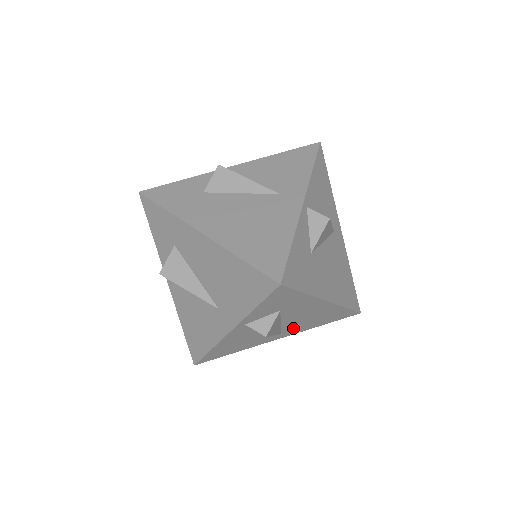
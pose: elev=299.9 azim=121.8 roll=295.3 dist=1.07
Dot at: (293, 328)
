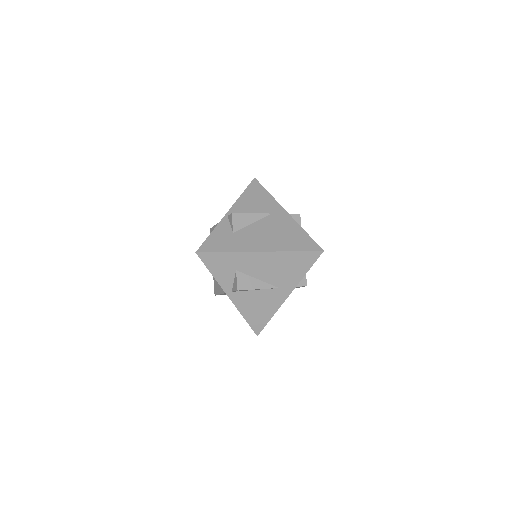
Dot at: occluded
